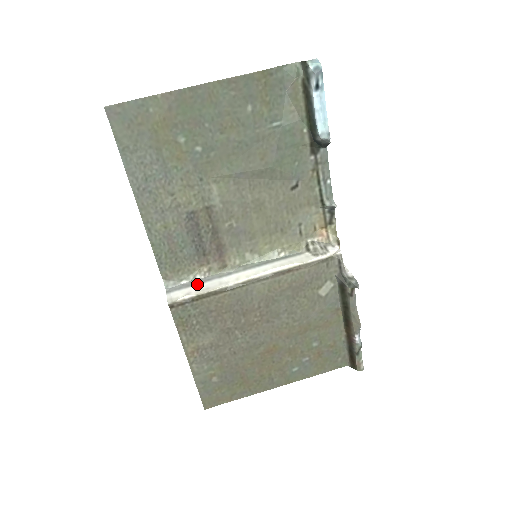
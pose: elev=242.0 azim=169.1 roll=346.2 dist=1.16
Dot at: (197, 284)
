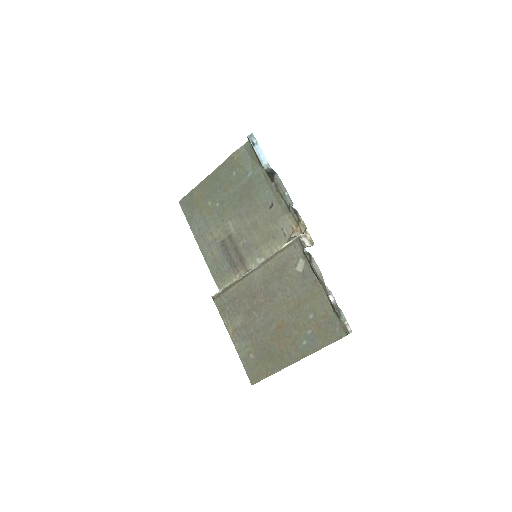
Dot at: occluded
